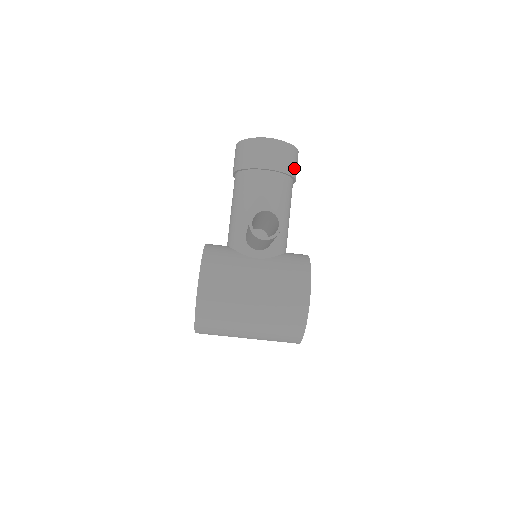
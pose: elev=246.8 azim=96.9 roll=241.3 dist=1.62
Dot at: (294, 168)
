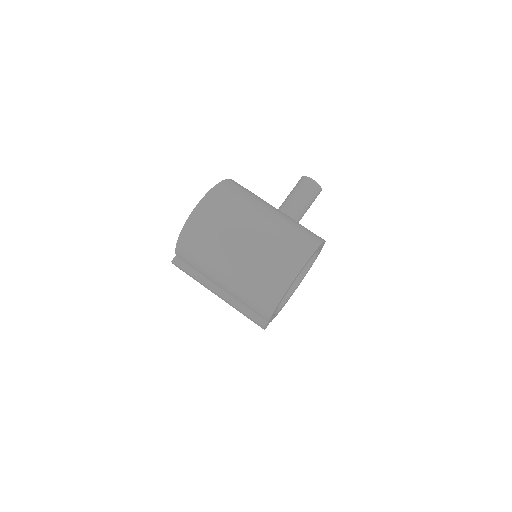
Dot at: occluded
